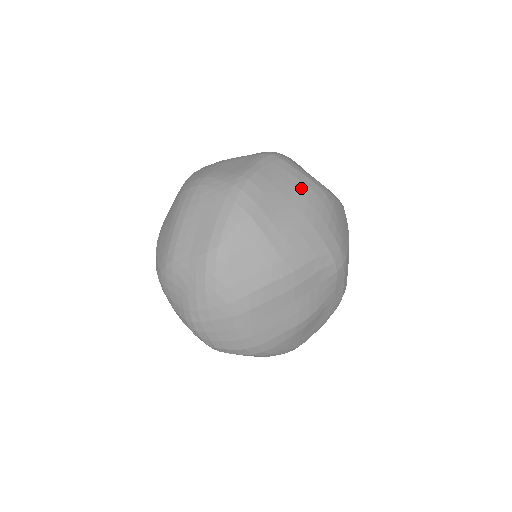
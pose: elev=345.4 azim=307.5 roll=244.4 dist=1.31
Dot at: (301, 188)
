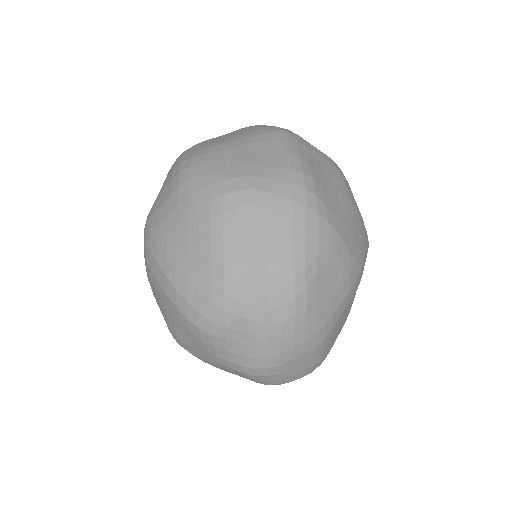
Dot at: (334, 171)
